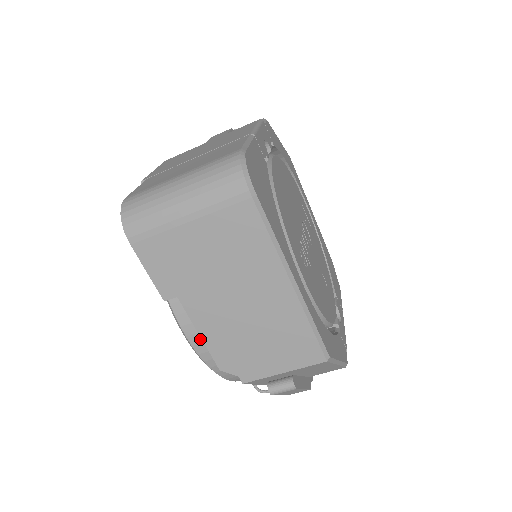
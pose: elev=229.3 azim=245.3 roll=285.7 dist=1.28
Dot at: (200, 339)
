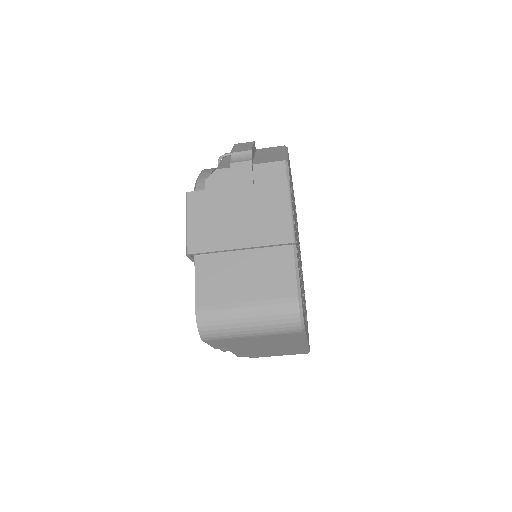
Dot at: occluded
